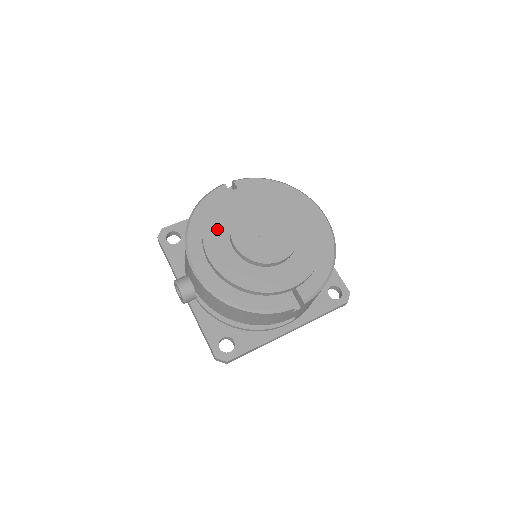
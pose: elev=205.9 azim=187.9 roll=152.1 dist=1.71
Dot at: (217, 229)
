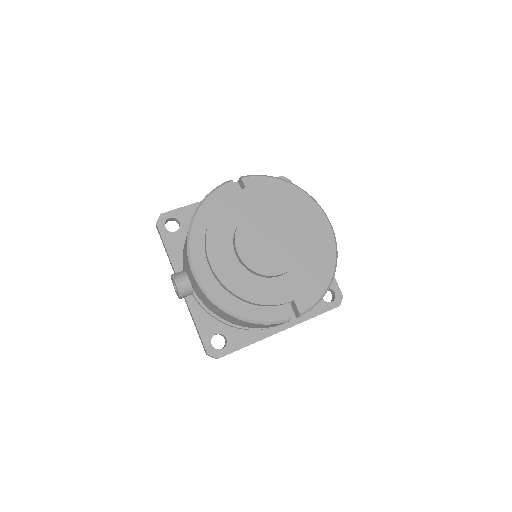
Dot at: (221, 233)
